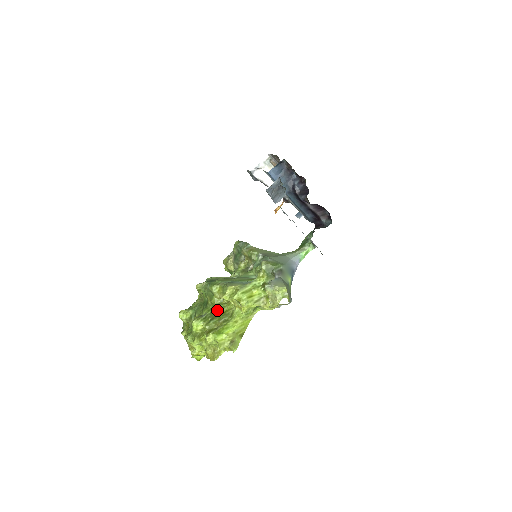
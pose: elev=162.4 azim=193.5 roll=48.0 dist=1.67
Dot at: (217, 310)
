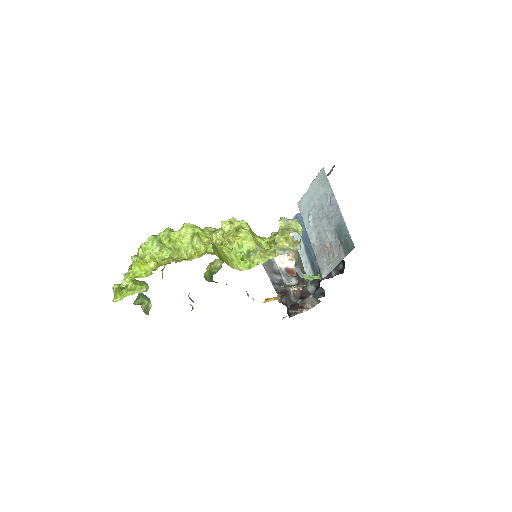
Dot at: occluded
